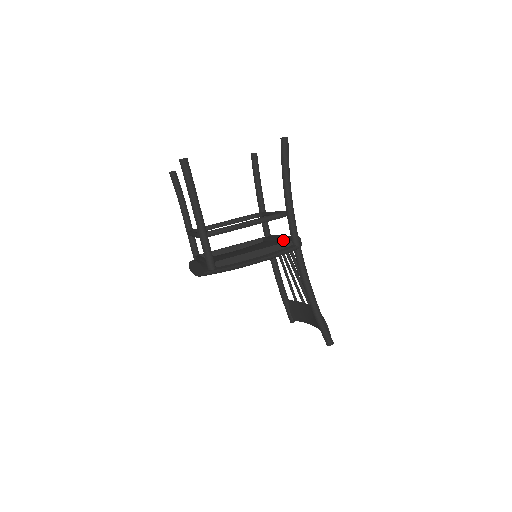
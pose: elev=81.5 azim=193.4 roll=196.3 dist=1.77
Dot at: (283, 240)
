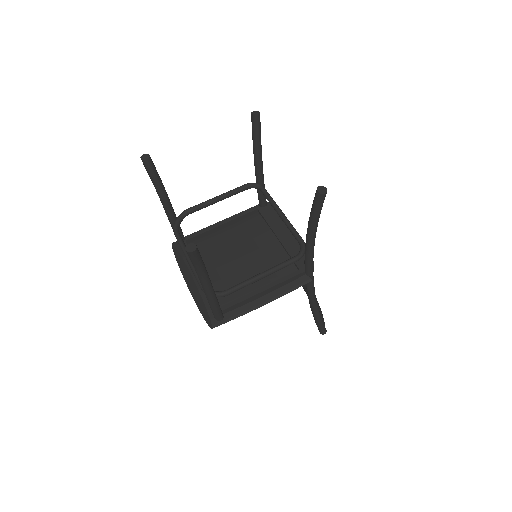
Dot at: occluded
